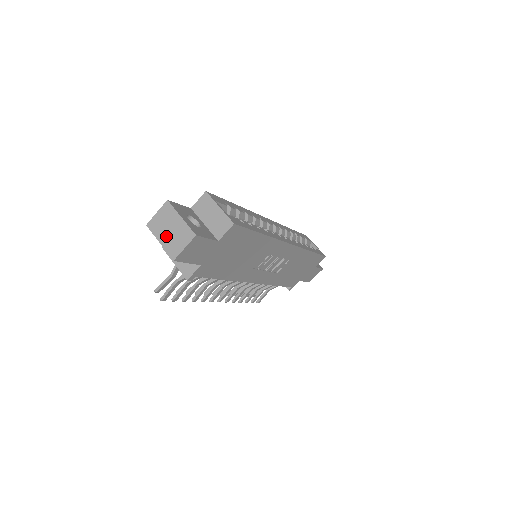
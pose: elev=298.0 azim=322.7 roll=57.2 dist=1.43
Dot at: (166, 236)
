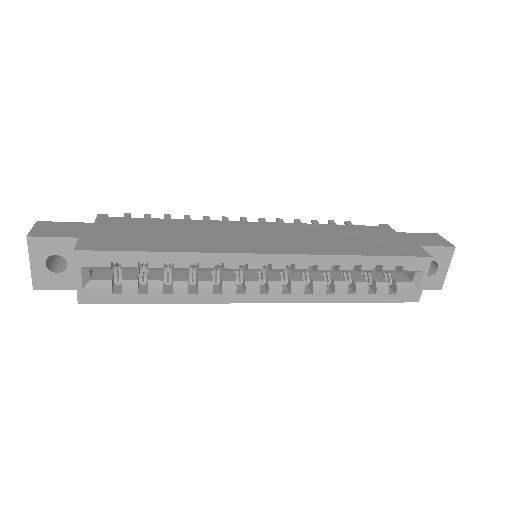
Dot at: occluded
